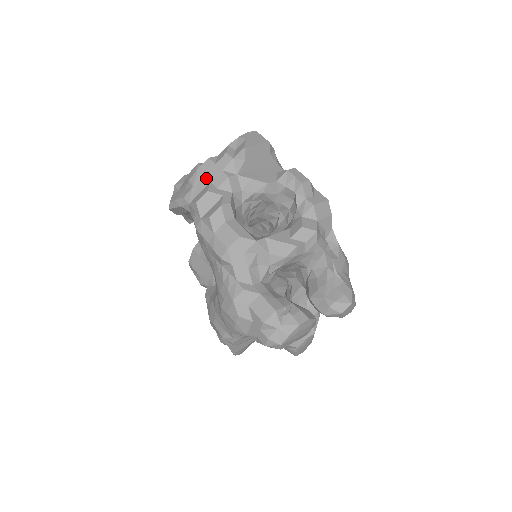
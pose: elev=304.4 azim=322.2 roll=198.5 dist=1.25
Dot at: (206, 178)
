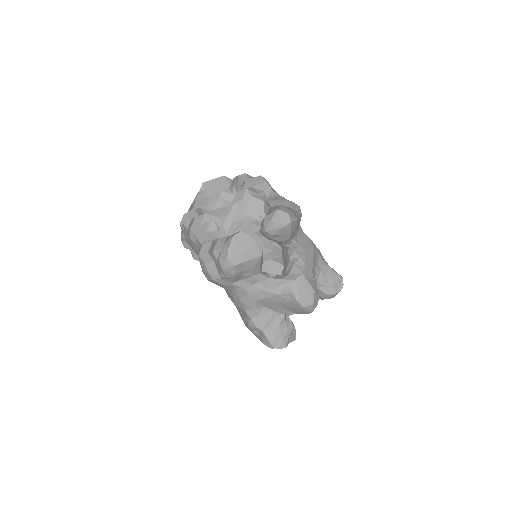
Dot at: occluded
